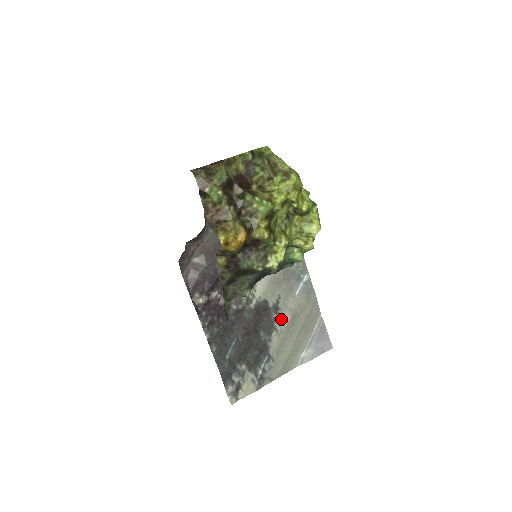
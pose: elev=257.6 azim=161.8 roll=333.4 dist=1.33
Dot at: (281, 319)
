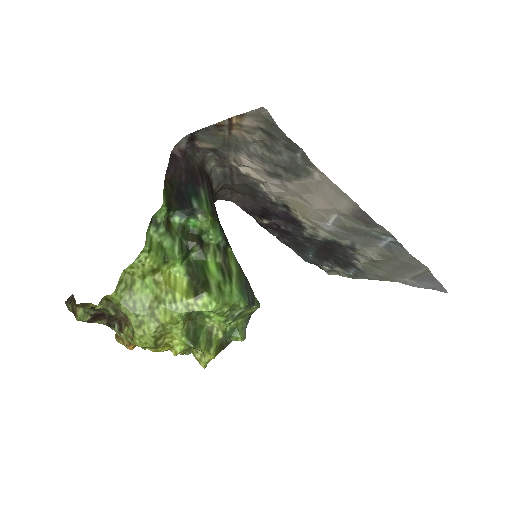
Dot at: (362, 255)
